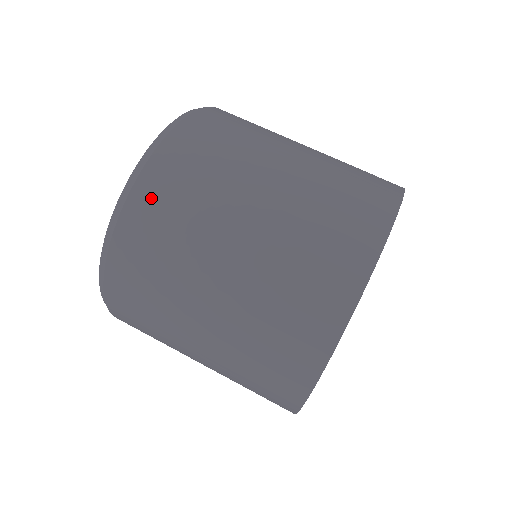
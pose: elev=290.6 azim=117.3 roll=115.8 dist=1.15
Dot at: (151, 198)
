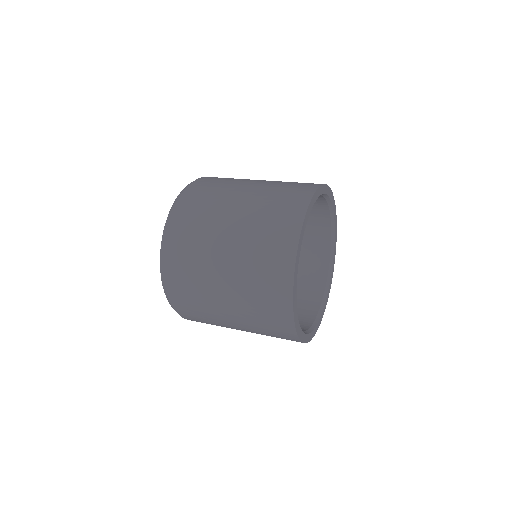
Dot at: occluded
